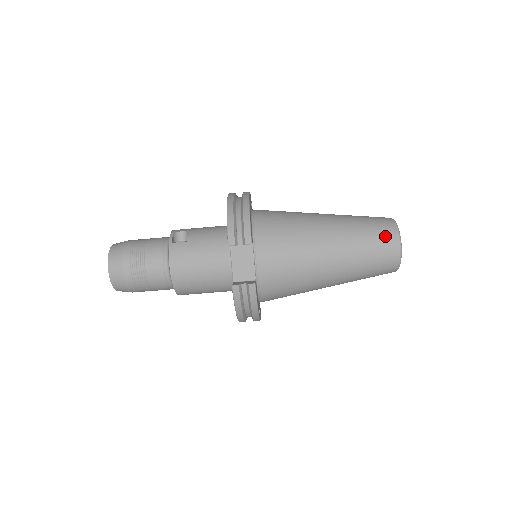
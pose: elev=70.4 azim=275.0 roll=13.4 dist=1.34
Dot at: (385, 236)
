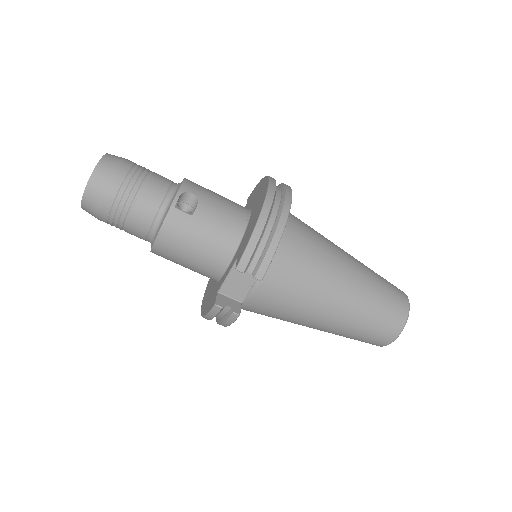
Dot at: (391, 322)
